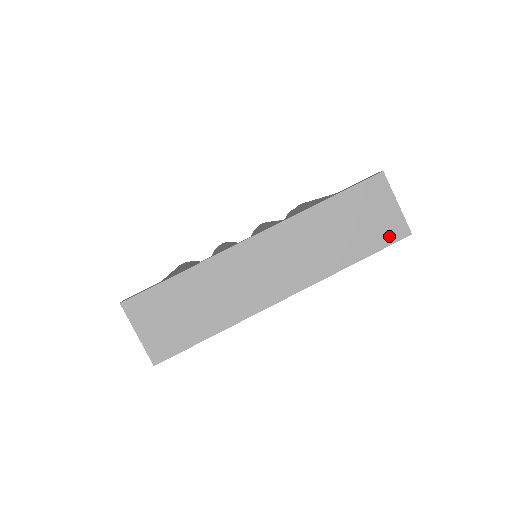
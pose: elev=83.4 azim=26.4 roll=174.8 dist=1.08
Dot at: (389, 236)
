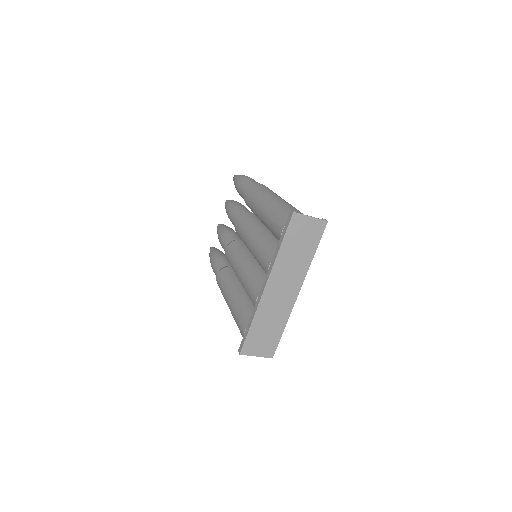
Dot at: (319, 232)
